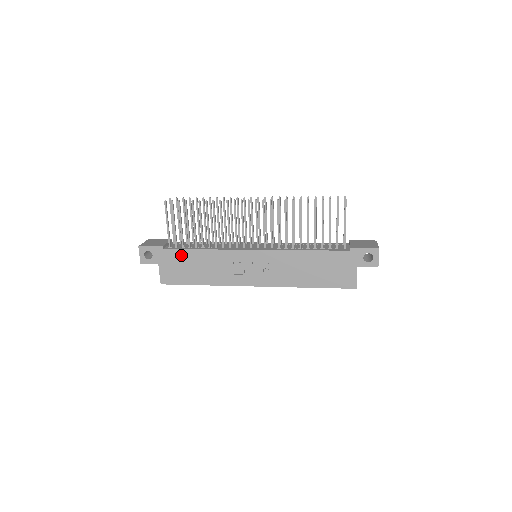
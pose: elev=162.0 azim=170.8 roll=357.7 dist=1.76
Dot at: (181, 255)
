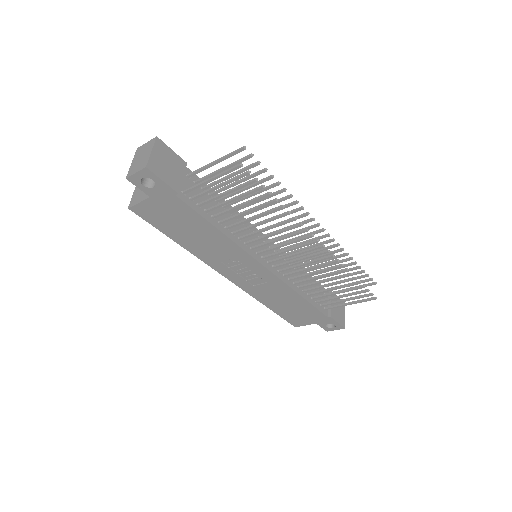
Dot at: (189, 214)
